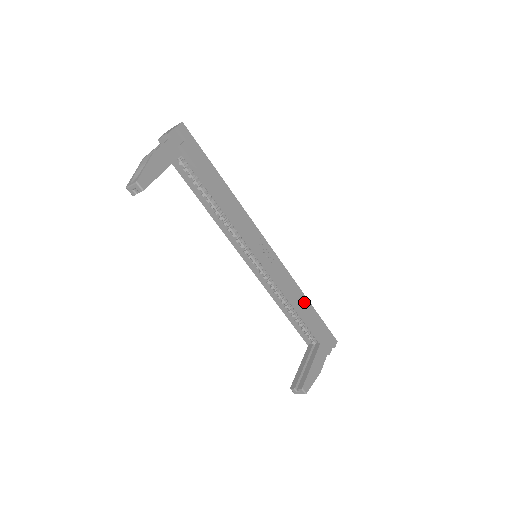
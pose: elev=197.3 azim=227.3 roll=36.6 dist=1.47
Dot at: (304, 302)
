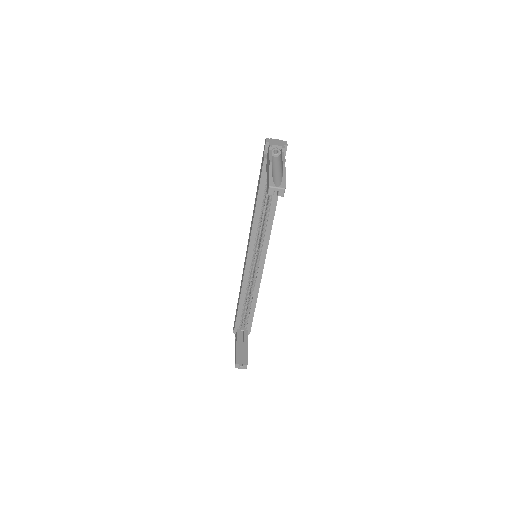
Dot at: occluded
